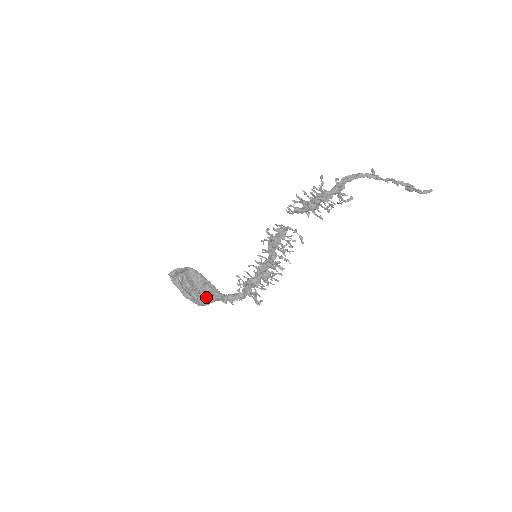
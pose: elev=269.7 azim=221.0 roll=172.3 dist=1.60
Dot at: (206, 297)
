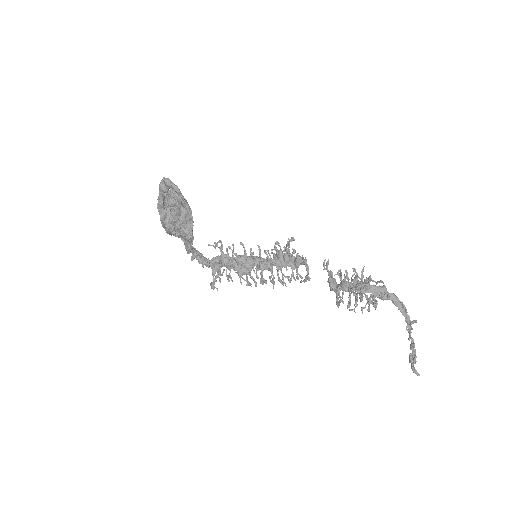
Dot at: (176, 234)
